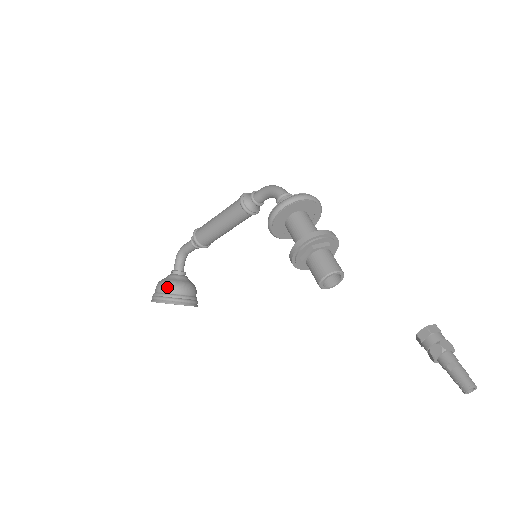
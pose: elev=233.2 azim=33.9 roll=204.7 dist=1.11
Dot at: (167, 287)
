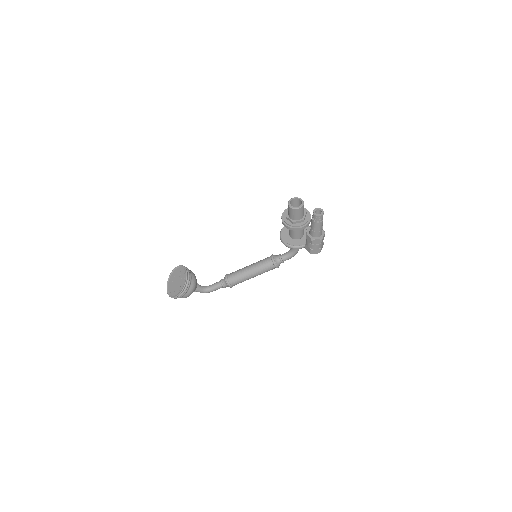
Dot at: occluded
